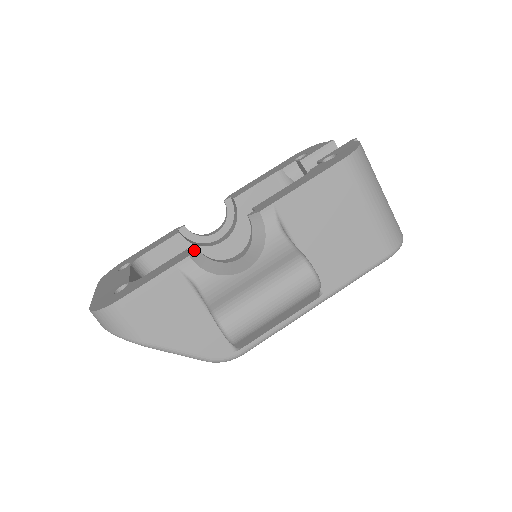
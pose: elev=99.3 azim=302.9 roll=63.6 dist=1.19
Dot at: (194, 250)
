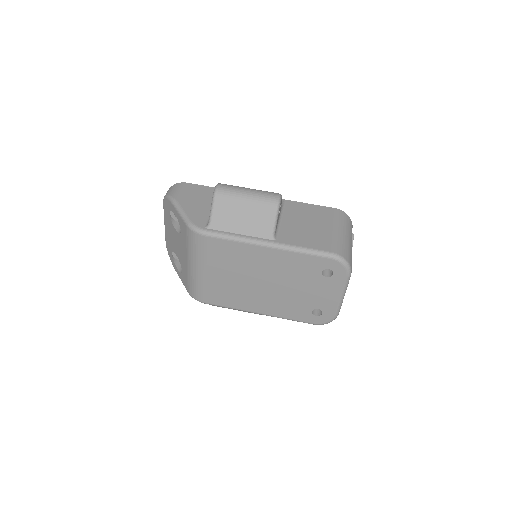
Dot at: occluded
